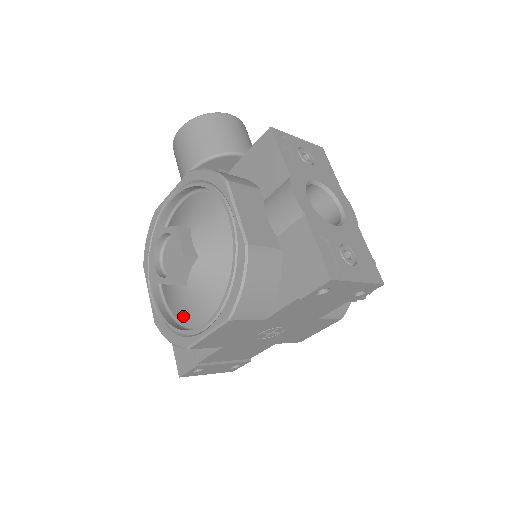
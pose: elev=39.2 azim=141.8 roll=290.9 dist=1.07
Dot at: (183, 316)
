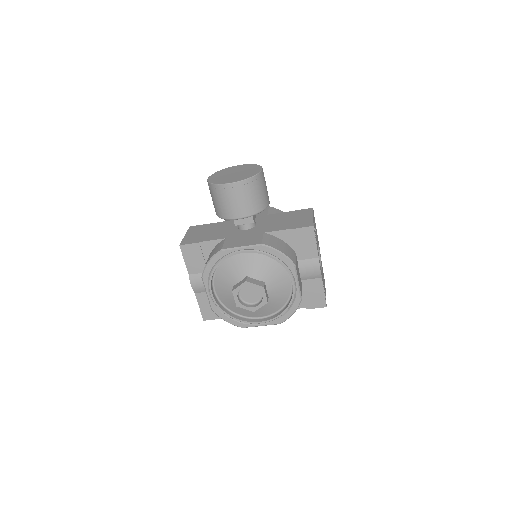
Dot at: (238, 311)
